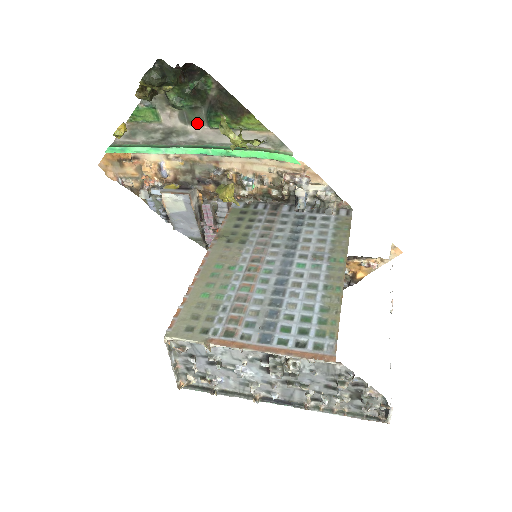
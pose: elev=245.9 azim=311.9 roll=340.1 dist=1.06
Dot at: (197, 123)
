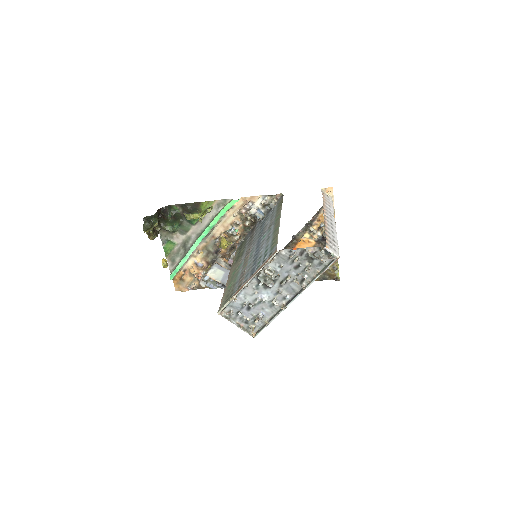
Dot at: (189, 229)
